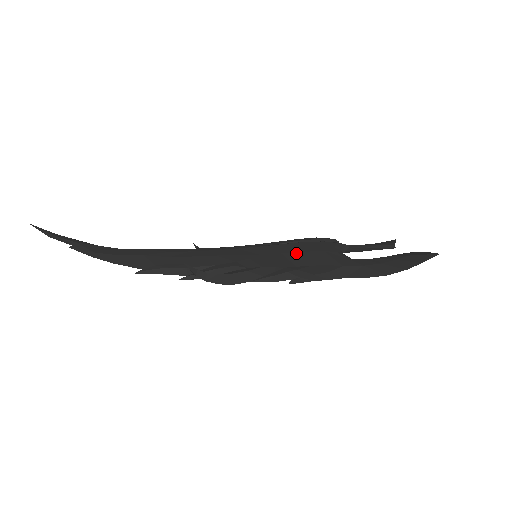
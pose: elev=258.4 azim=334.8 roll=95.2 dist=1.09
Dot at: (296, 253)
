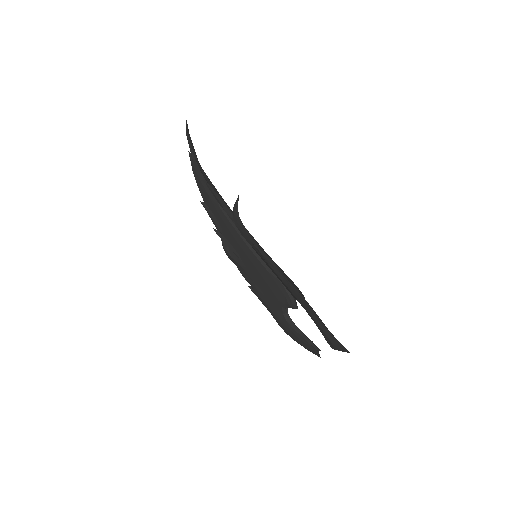
Dot at: occluded
